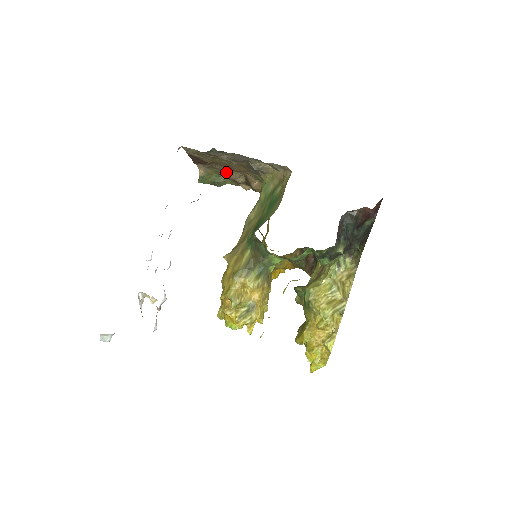
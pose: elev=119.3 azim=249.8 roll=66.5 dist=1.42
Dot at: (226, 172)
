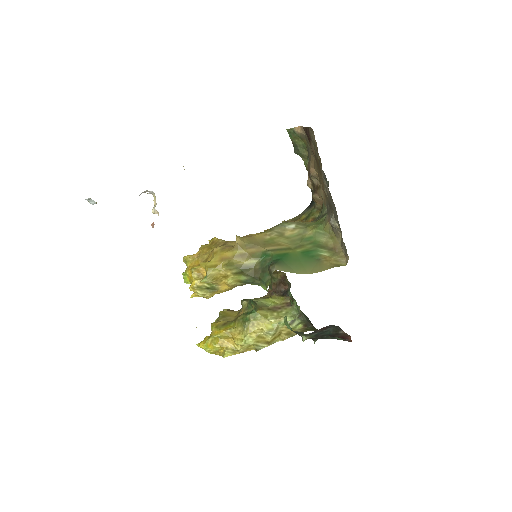
Dot at: (313, 162)
